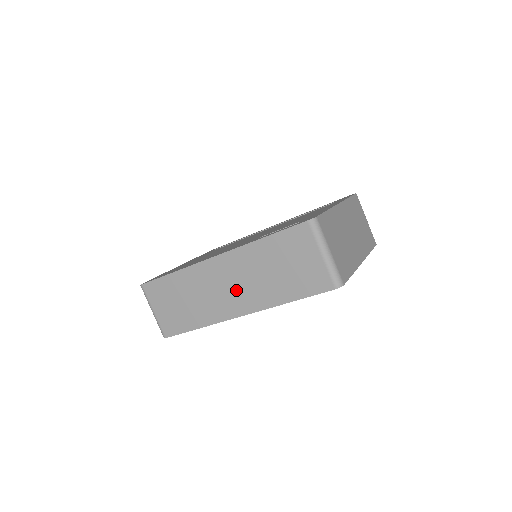
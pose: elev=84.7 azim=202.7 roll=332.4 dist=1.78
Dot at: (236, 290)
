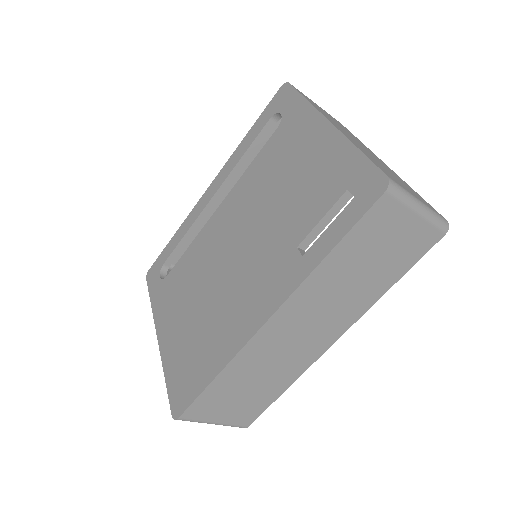
Dot at: (316, 327)
